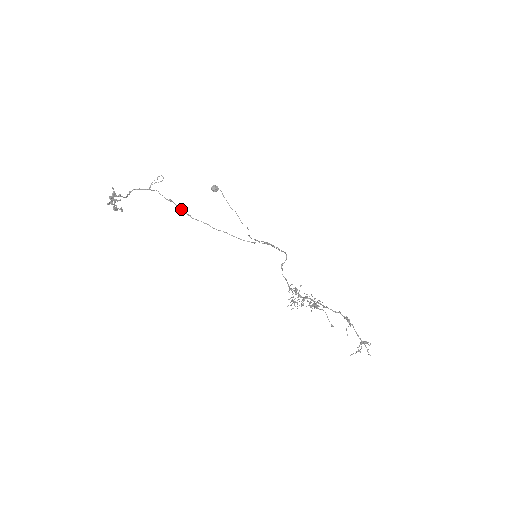
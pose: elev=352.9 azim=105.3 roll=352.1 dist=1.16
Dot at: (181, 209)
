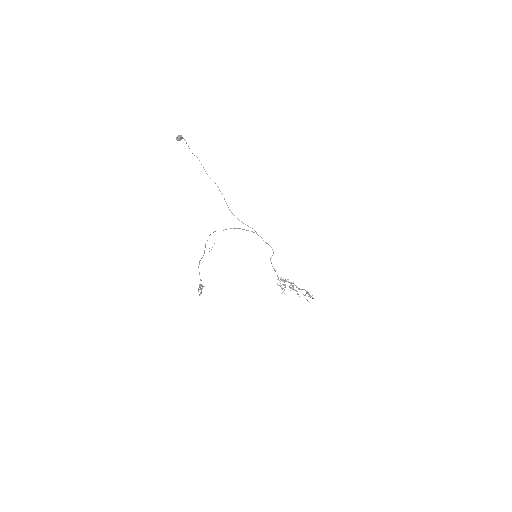
Dot at: occluded
